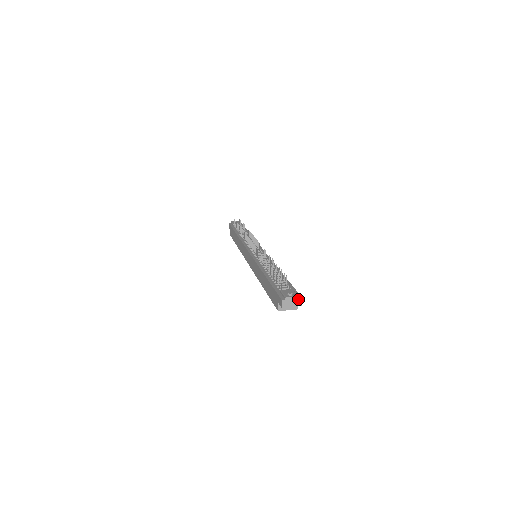
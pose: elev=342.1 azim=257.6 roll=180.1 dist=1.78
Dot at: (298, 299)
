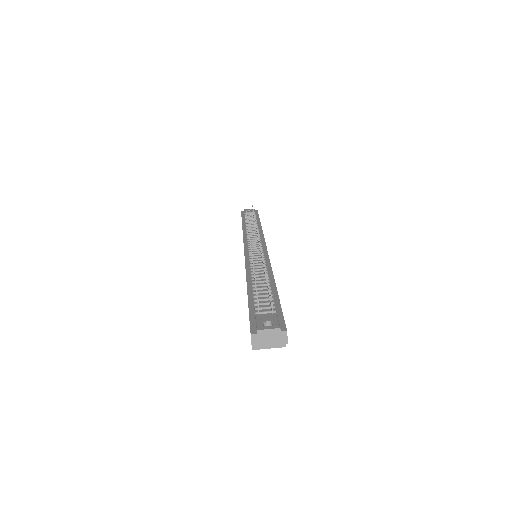
Dot at: (280, 332)
